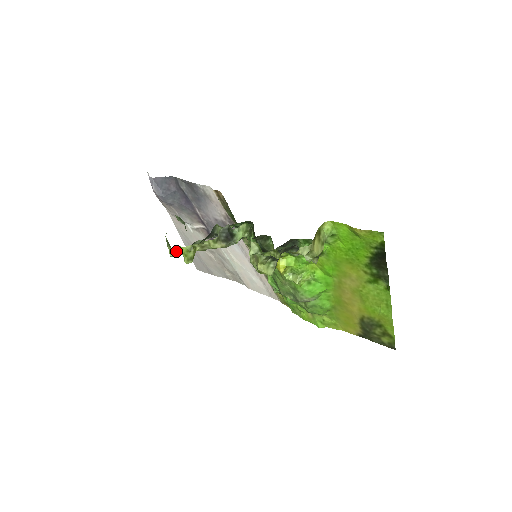
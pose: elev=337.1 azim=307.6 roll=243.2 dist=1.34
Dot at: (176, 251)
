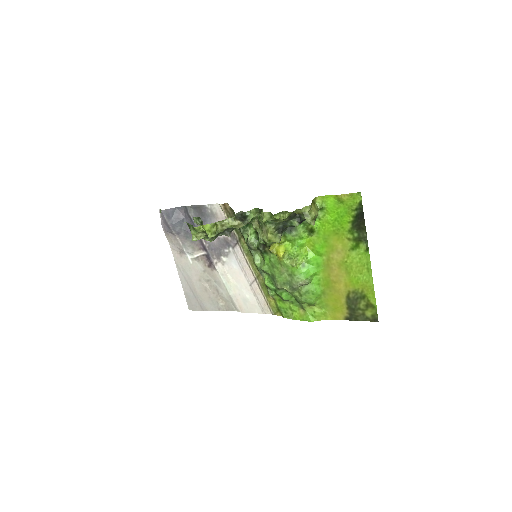
Dot at: (199, 234)
